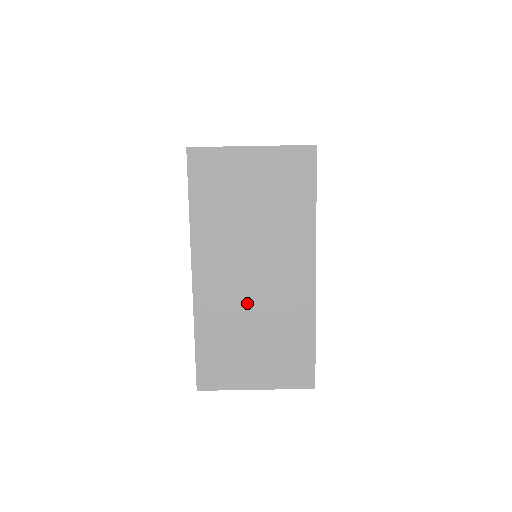
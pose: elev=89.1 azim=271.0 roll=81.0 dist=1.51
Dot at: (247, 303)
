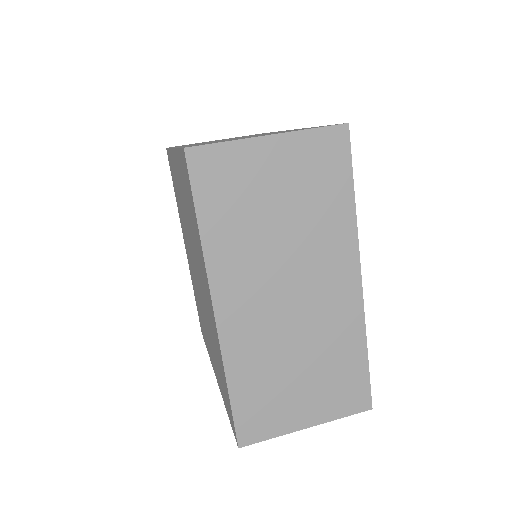
Dot at: occluded
